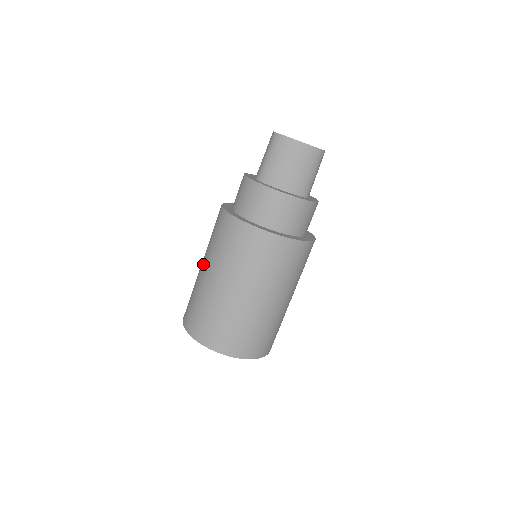
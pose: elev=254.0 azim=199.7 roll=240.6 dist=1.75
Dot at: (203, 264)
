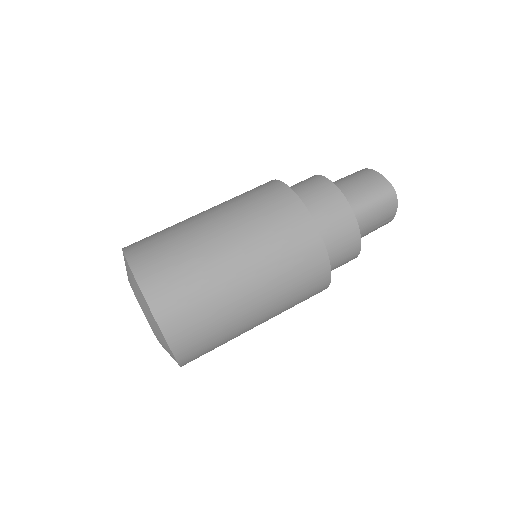
Dot at: occluded
